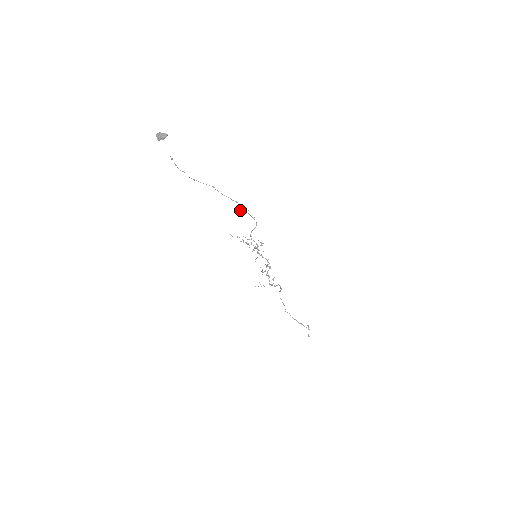
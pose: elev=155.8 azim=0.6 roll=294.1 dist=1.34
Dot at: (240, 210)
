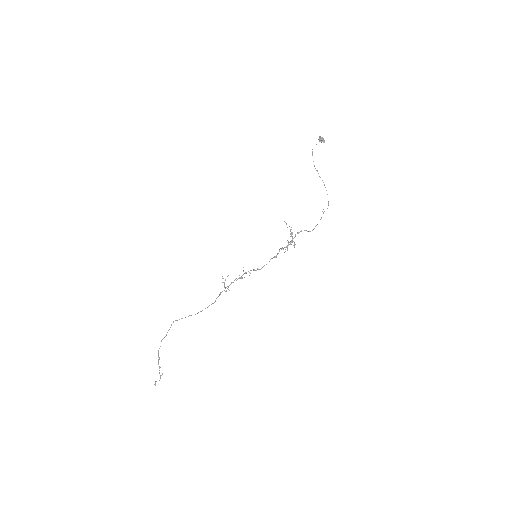
Dot at: occluded
